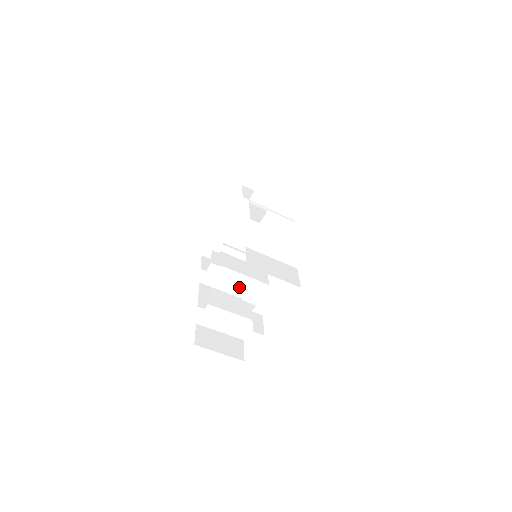
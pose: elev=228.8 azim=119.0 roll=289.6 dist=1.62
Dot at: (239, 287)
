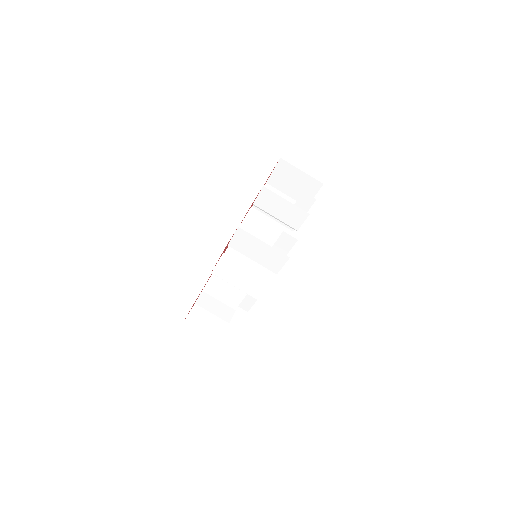
Dot at: occluded
